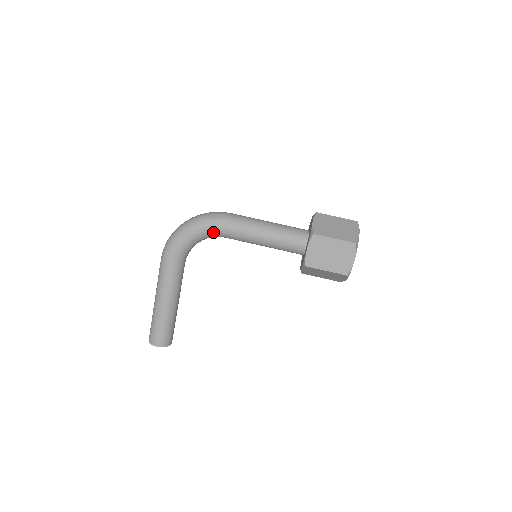
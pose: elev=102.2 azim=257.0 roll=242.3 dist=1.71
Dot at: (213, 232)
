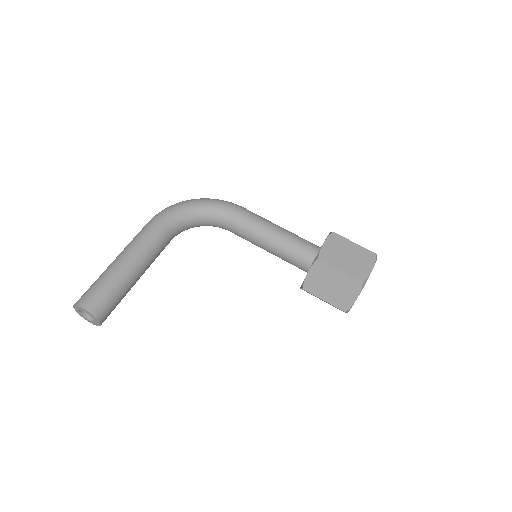
Dot at: (222, 211)
